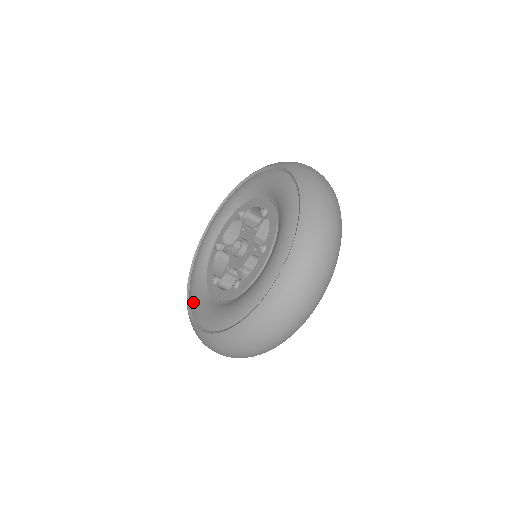
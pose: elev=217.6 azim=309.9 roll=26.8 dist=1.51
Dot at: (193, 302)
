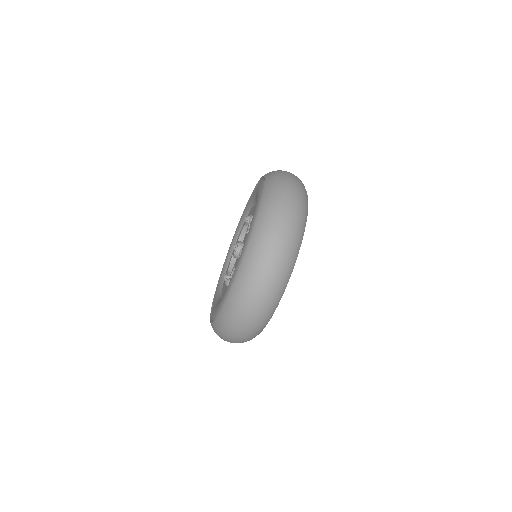
Dot at: occluded
